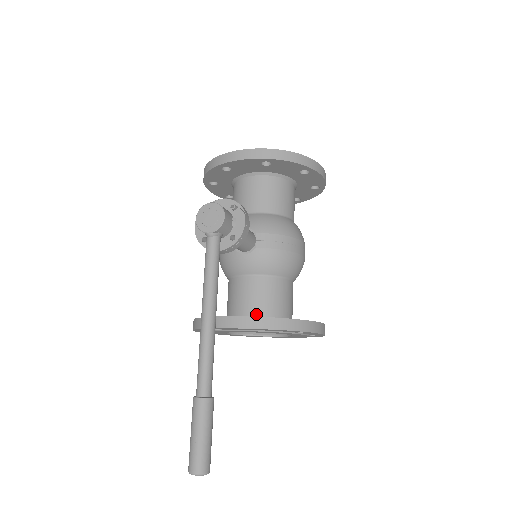
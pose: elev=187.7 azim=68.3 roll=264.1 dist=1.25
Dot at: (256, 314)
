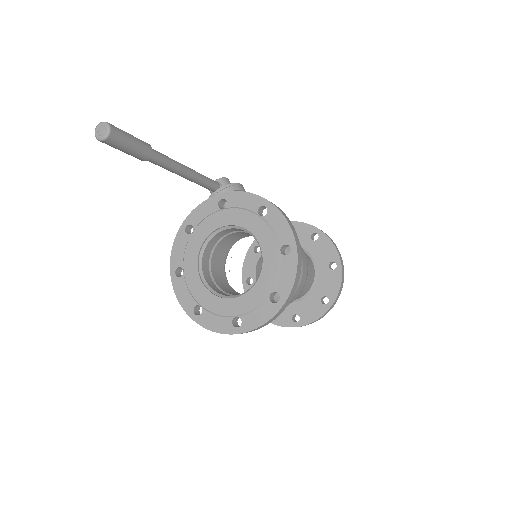
Dot at: (230, 230)
